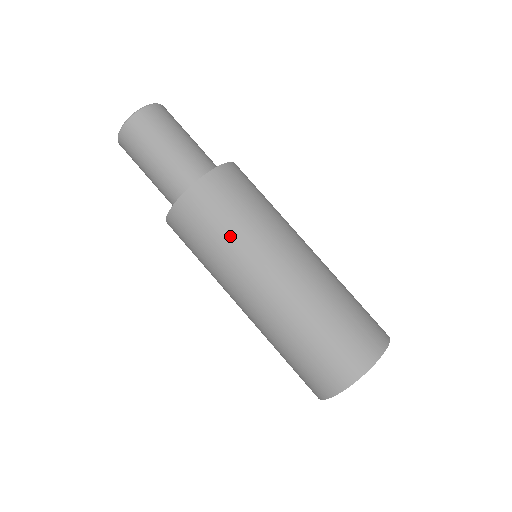
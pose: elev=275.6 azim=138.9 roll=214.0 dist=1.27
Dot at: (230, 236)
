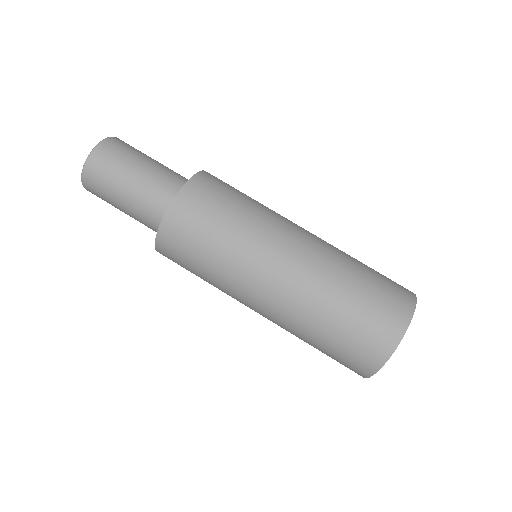
Dot at: (236, 223)
